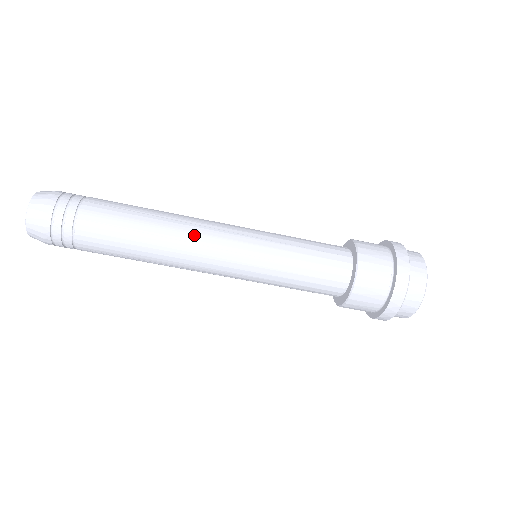
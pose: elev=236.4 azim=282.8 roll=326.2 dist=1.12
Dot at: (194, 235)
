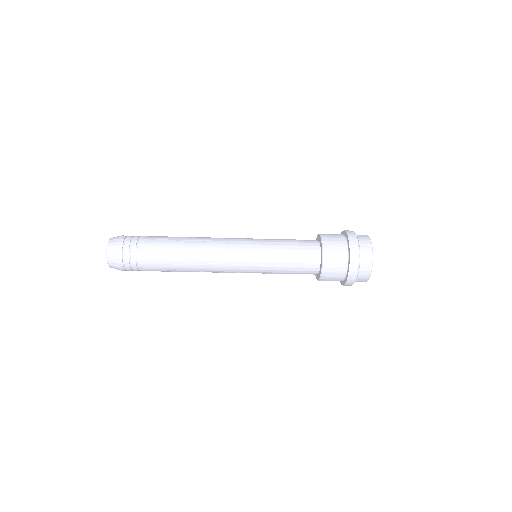
Dot at: (212, 270)
